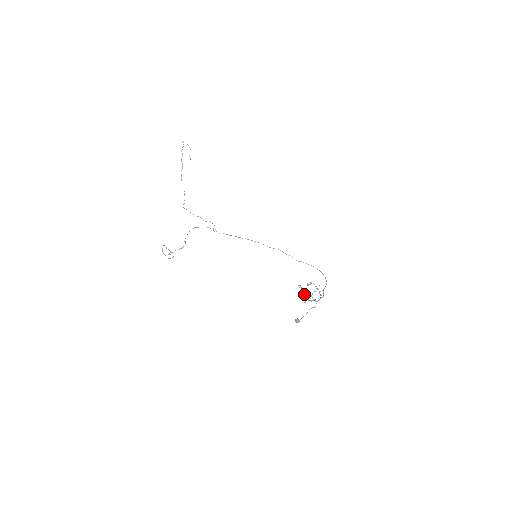
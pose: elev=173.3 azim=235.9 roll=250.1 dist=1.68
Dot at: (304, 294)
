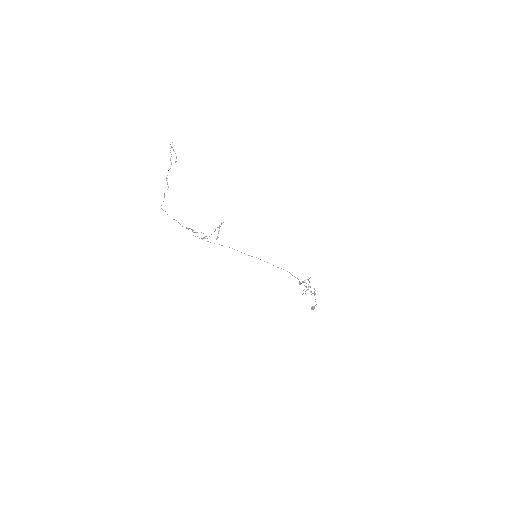
Dot at: (310, 286)
